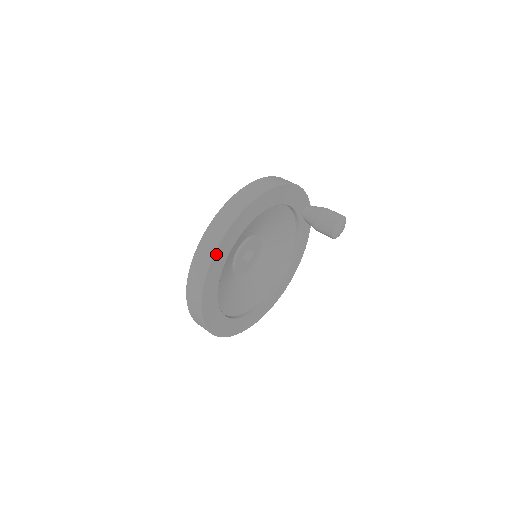
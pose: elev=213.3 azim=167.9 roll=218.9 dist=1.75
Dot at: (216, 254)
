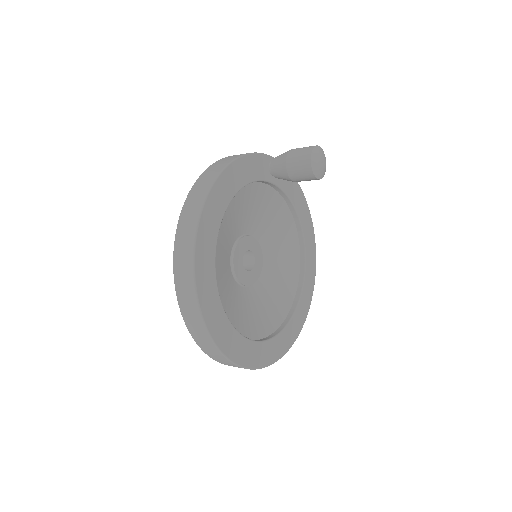
Dot at: (204, 312)
